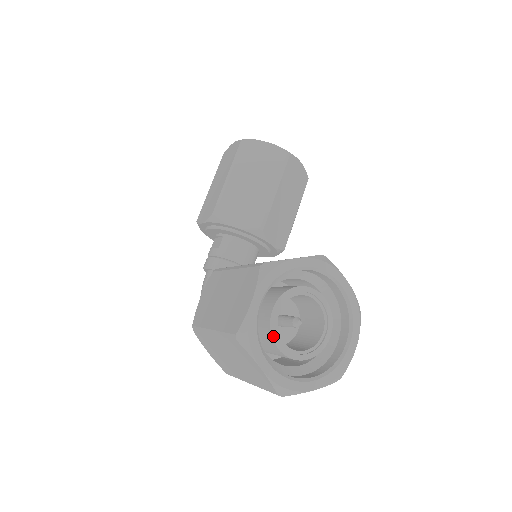
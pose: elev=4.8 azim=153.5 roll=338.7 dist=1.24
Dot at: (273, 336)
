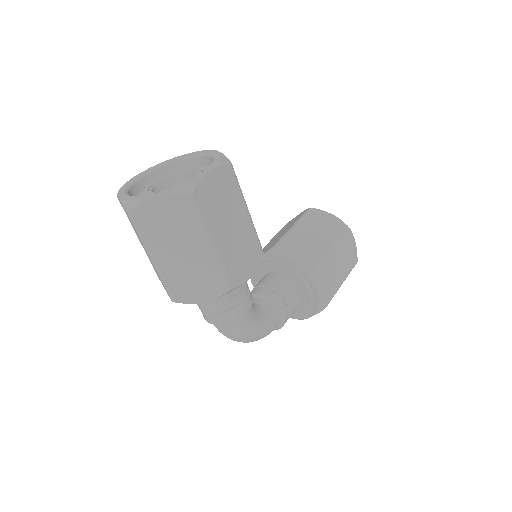
Dot at: (145, 190)
